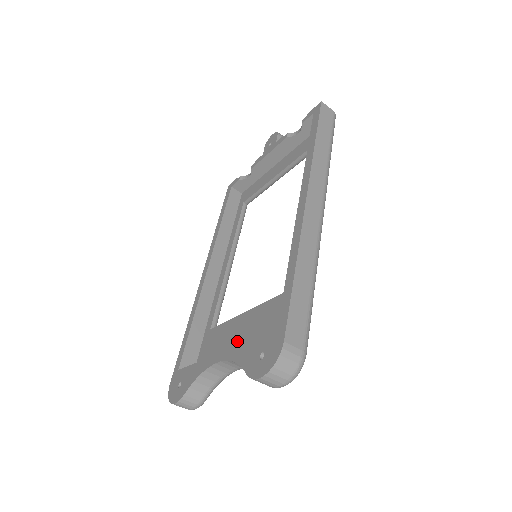
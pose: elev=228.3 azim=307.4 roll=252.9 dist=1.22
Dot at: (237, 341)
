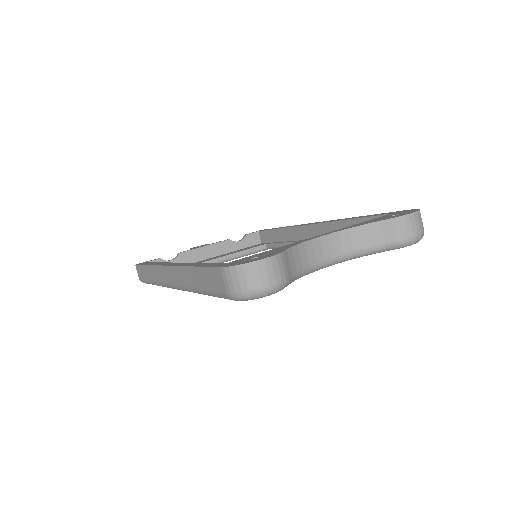
Dot at: occluded
